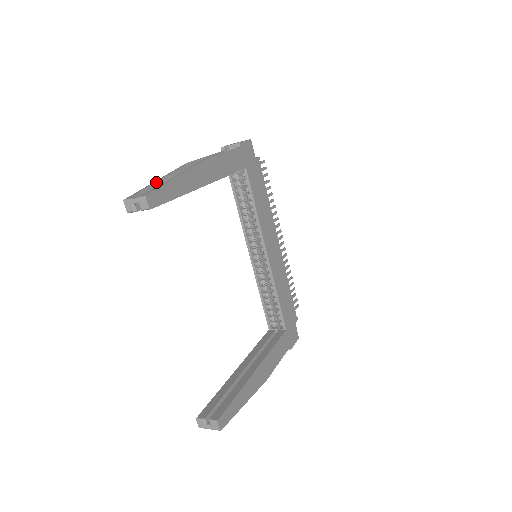
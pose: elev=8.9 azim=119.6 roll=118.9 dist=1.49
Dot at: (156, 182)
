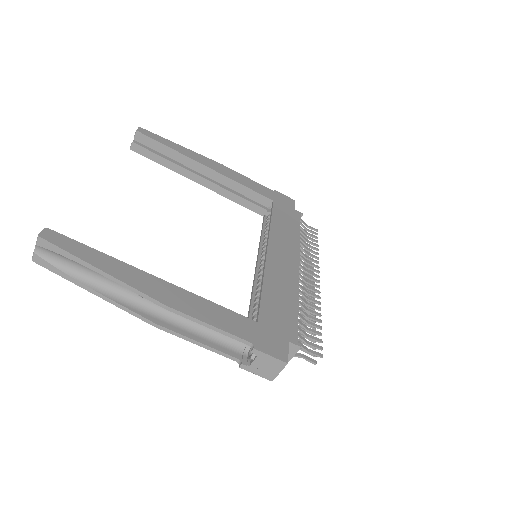
Dot at: occluded
